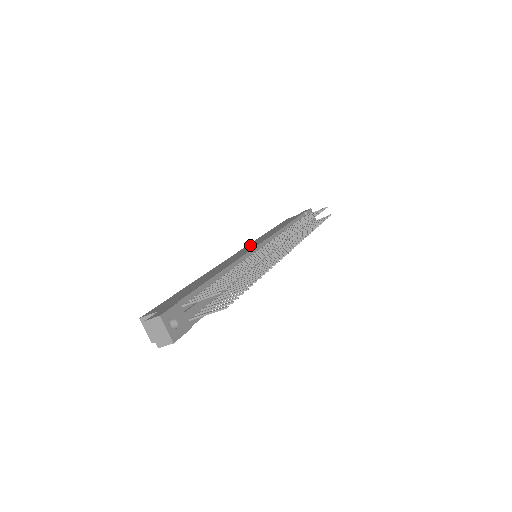
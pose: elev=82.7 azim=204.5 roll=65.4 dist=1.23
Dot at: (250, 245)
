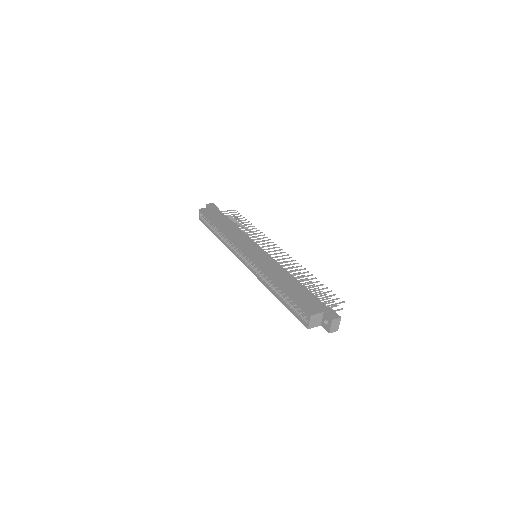
Dot at: (245, 245)
